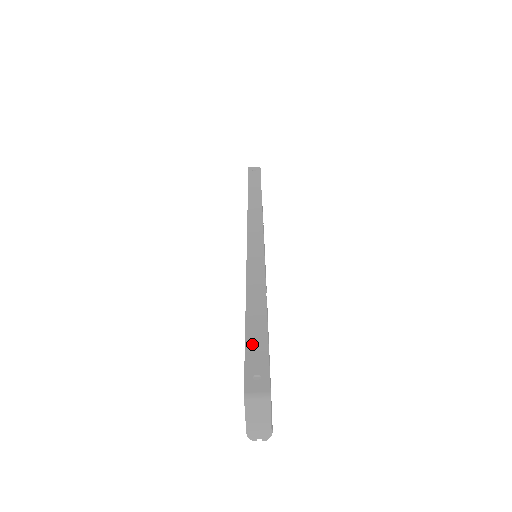
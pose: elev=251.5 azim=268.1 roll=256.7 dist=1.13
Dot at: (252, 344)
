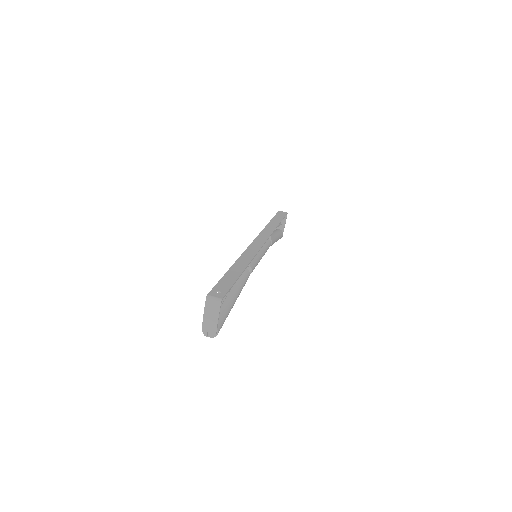
Dot at: (224, 280)
